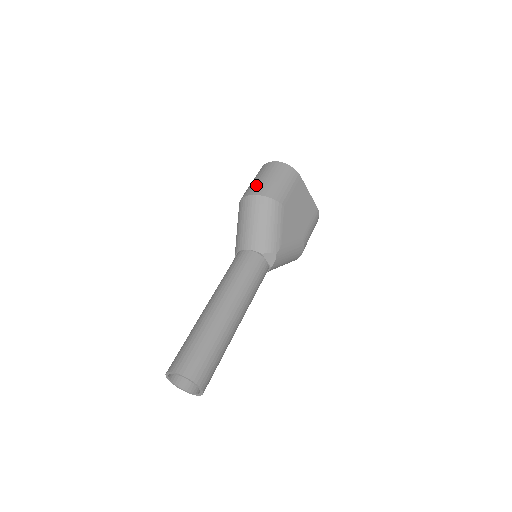
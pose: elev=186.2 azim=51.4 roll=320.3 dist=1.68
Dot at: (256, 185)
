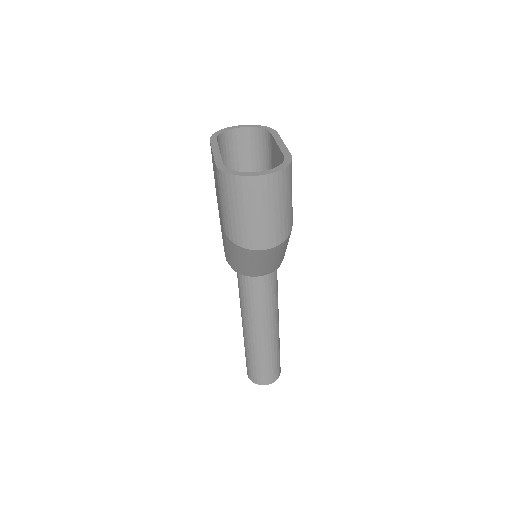
Dot at: (266, 231)
